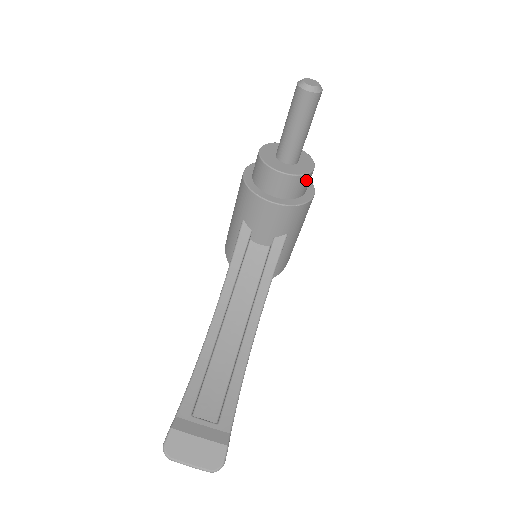
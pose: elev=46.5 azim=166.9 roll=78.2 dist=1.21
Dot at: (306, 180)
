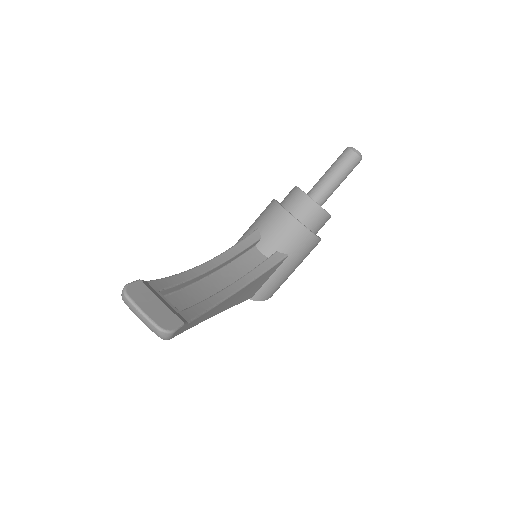
Dot at: (323, 218)
